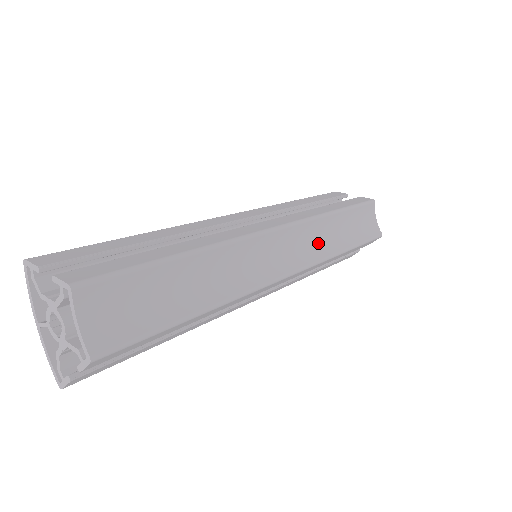
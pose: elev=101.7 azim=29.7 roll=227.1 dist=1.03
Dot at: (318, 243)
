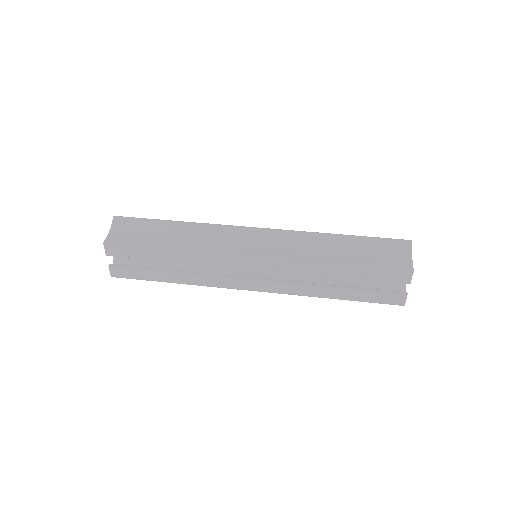
Dot at: (302, 250)
